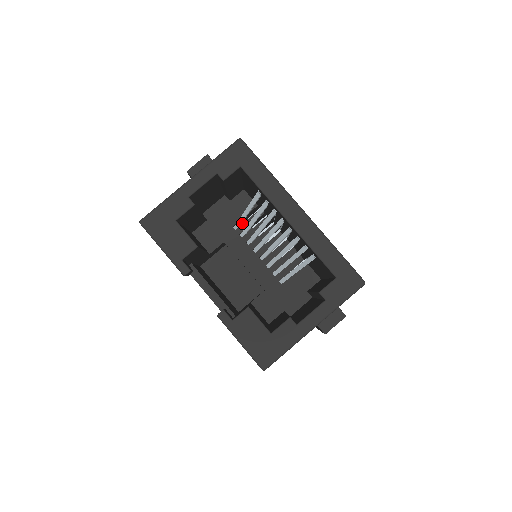
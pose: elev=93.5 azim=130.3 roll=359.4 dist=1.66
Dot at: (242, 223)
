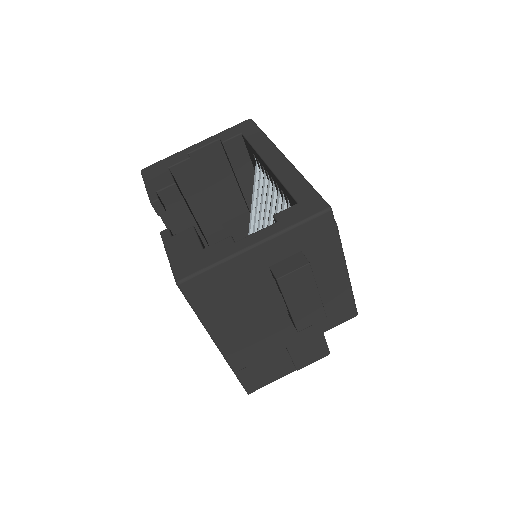
Dot at: occluded
